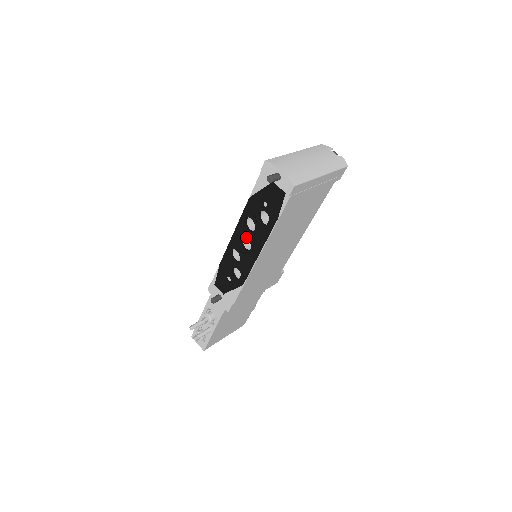
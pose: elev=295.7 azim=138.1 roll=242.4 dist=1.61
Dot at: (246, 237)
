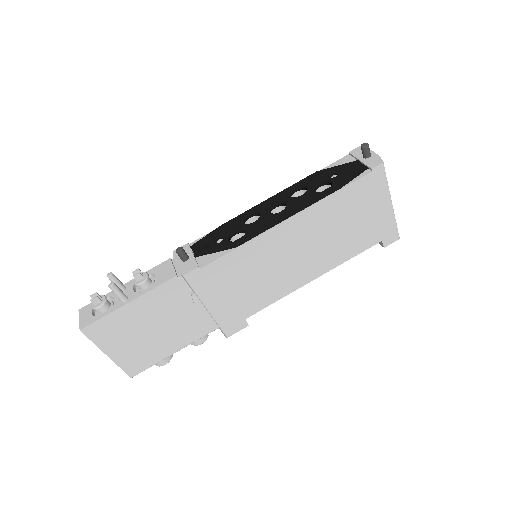
Dot at: (285, 200)
